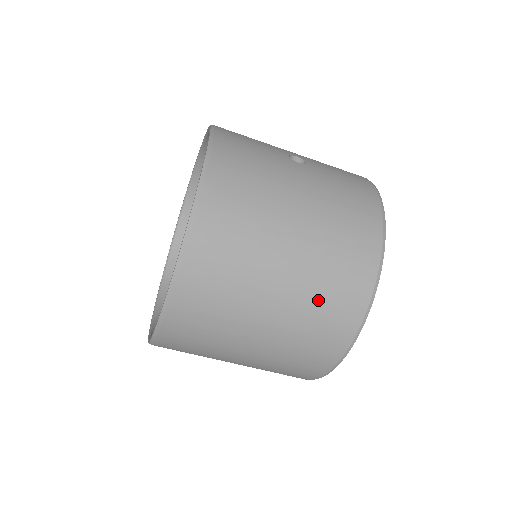
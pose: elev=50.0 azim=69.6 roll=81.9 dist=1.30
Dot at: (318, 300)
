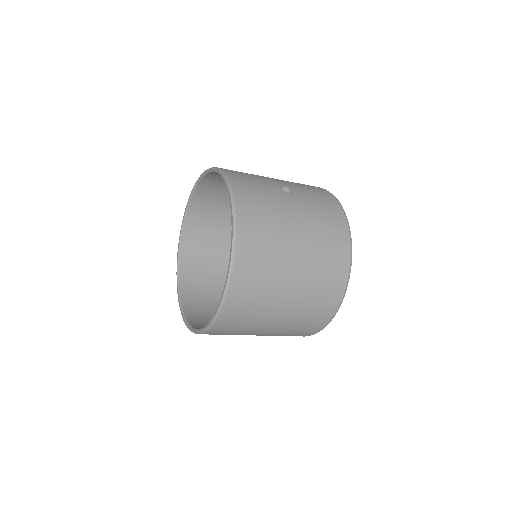
Dot at: (315, 290)
